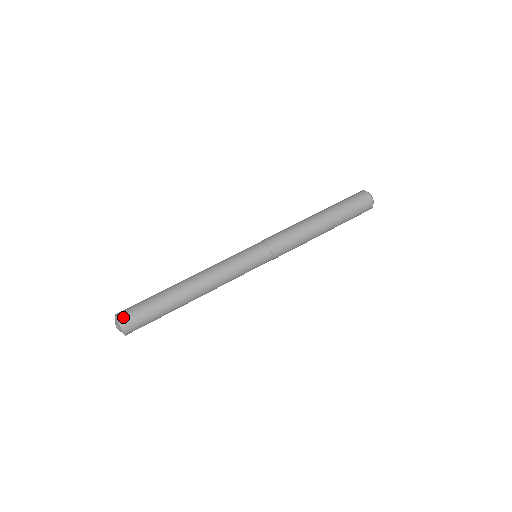
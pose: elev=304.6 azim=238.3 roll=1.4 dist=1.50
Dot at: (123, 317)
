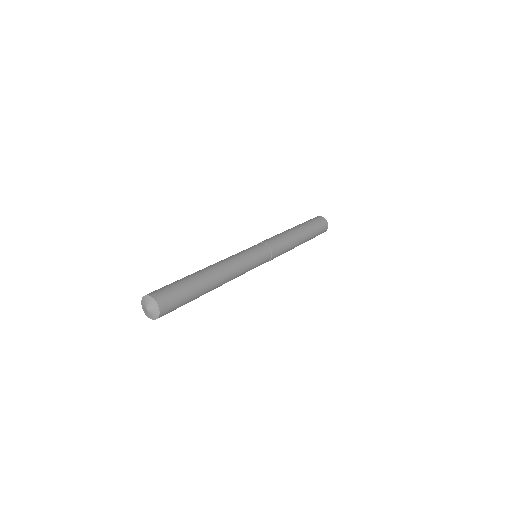
Dot at: (163, 302)
